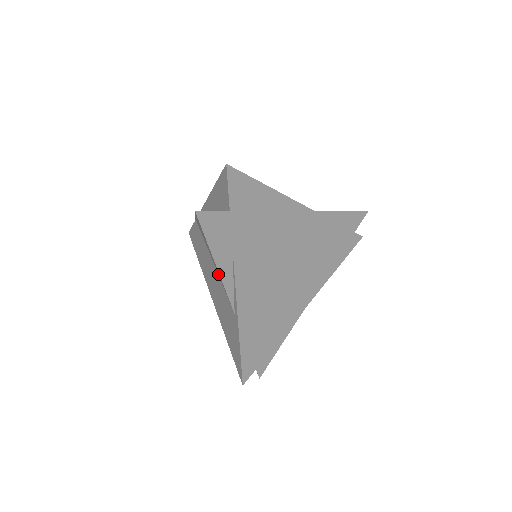
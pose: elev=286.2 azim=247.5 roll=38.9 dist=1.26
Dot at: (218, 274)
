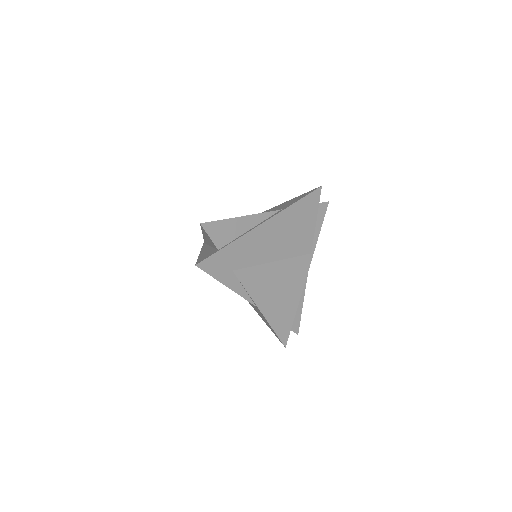
Dot at: occluded
